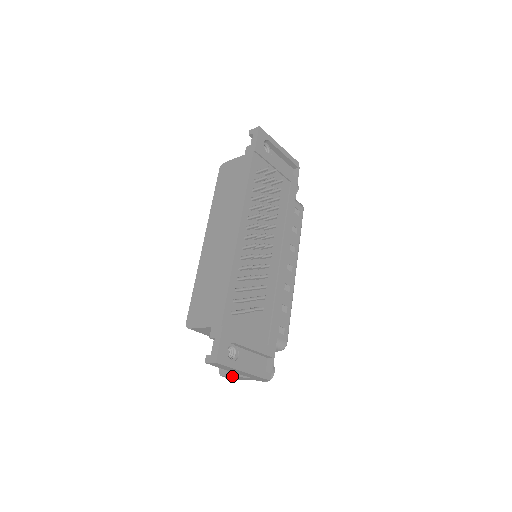
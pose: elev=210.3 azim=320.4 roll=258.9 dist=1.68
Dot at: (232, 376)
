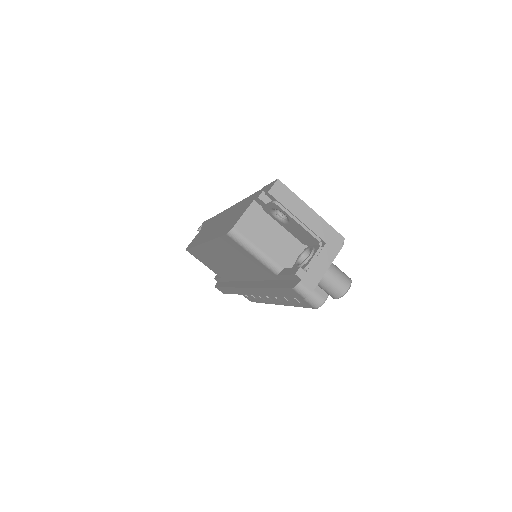
Dot at: (308, 264)
